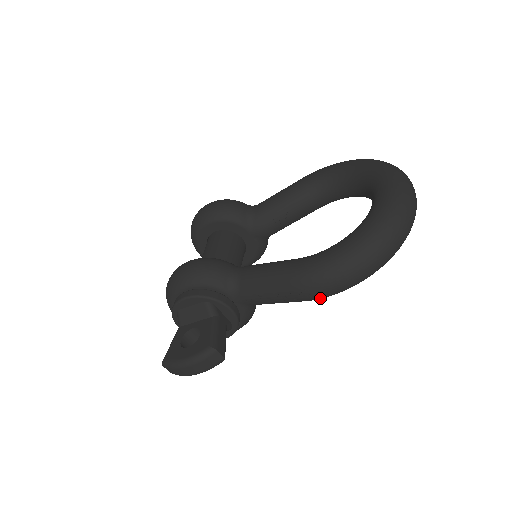
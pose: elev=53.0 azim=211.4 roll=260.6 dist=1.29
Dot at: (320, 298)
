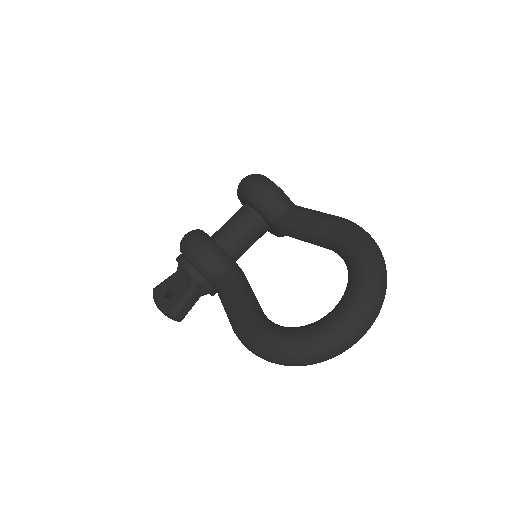
Dot at: occluded
